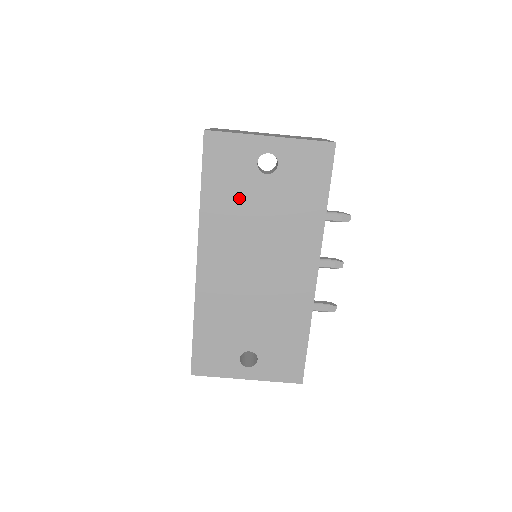
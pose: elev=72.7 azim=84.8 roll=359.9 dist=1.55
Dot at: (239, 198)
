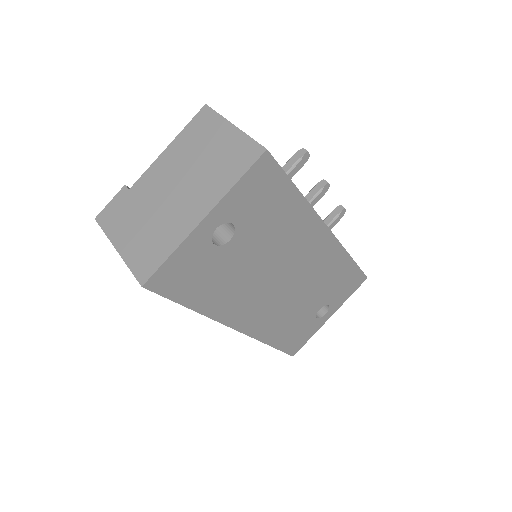
Dot at: (226, 276)
